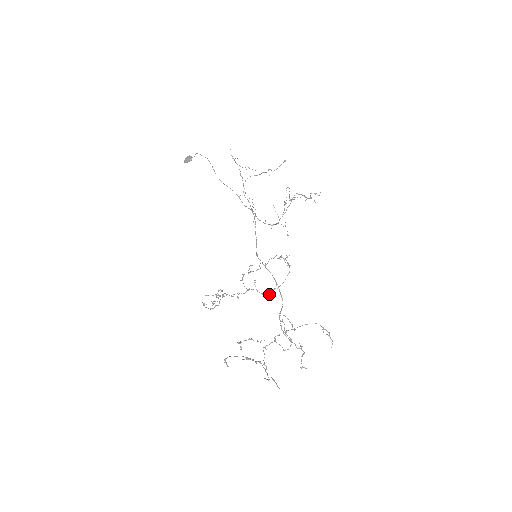
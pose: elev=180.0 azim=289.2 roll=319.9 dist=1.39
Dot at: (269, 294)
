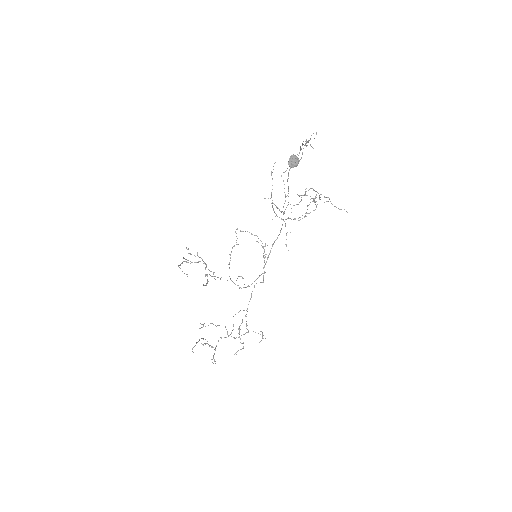
Dot at: occluded
